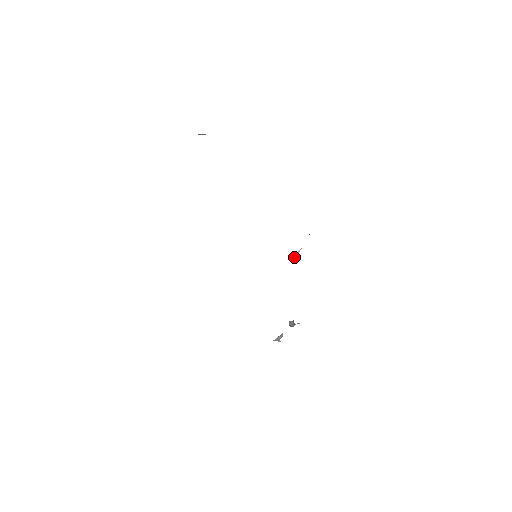
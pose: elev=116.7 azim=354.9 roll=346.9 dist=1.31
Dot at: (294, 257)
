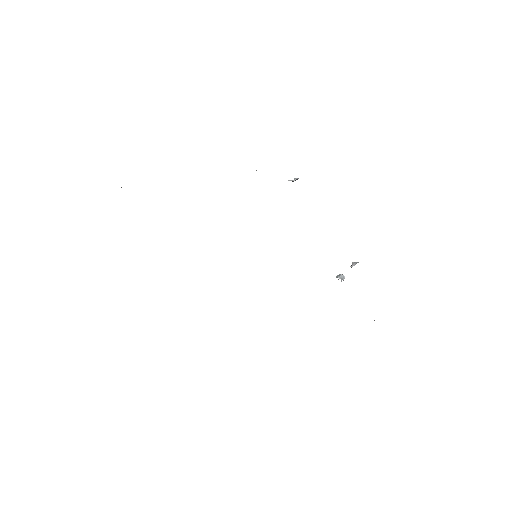
Dot at: occluded
